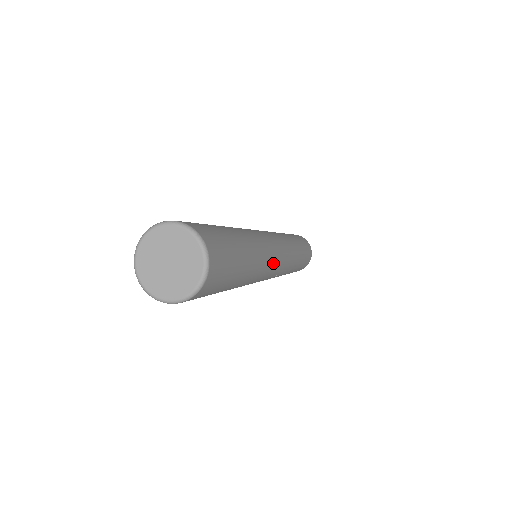
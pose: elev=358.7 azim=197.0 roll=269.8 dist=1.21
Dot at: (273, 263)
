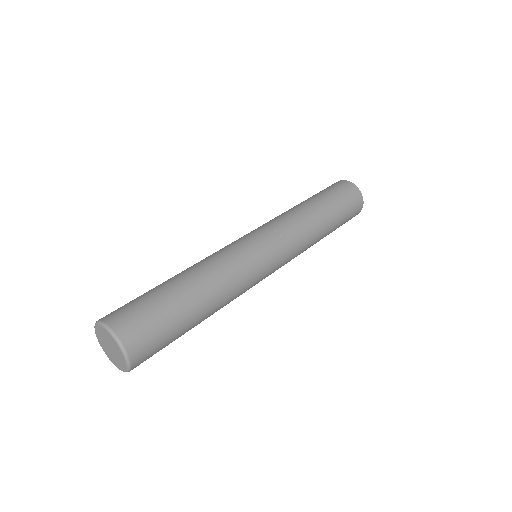
Dot at: (256, 283)
